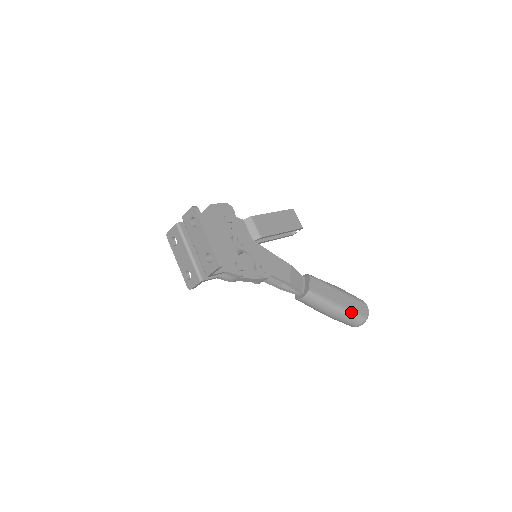
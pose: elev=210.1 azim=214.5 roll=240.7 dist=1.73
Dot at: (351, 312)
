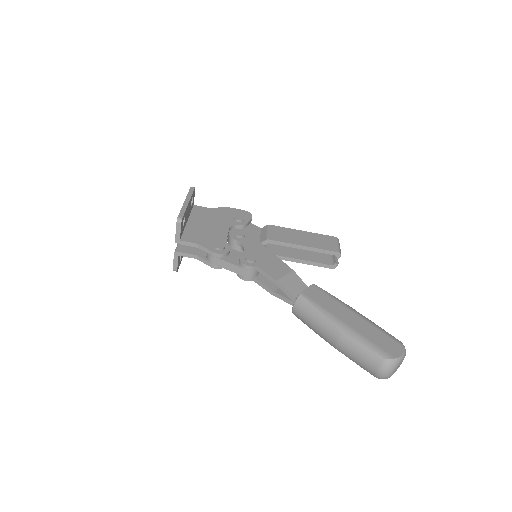
Dot at: (363, 340)
